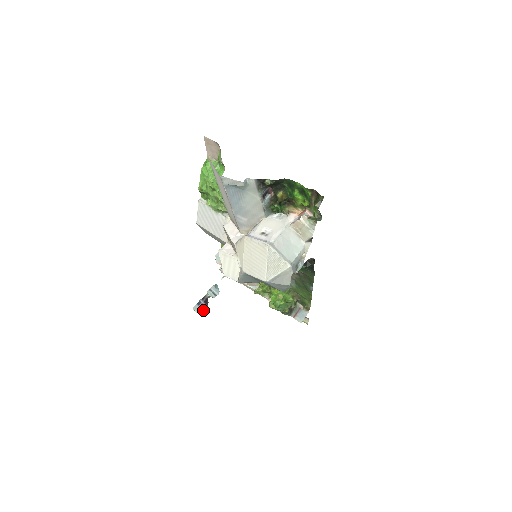
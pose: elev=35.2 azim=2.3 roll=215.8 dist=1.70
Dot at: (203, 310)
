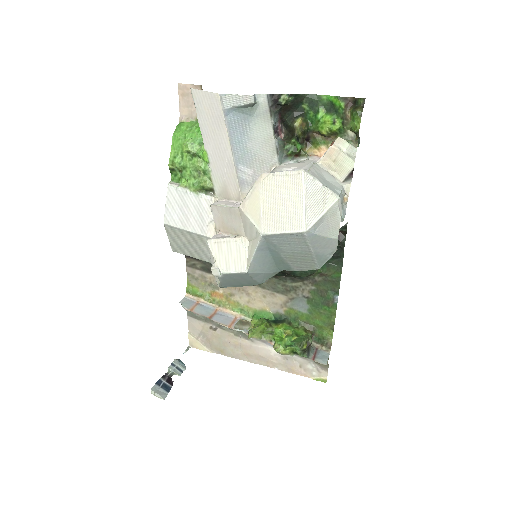
Dot at: (167, 392)
